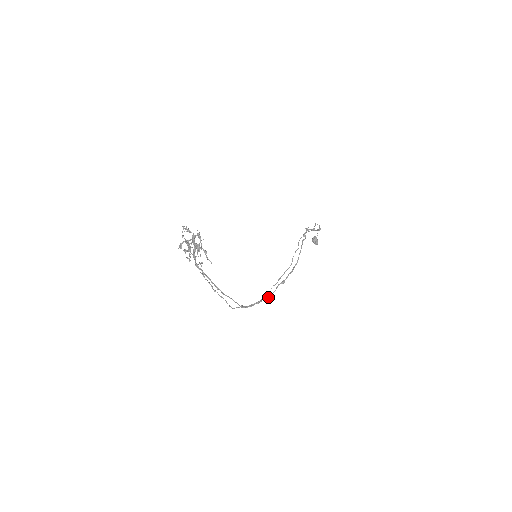
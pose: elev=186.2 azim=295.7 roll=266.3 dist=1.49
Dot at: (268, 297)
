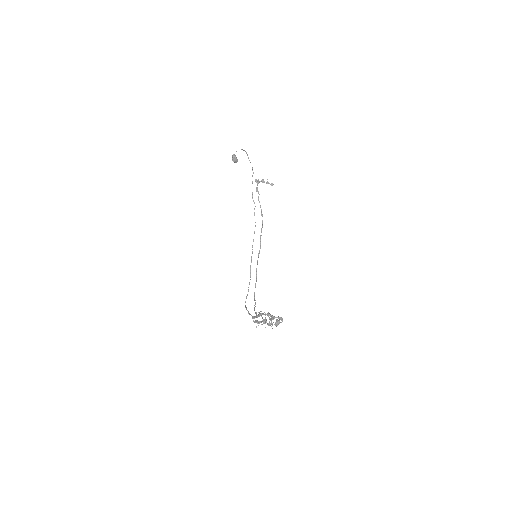
Dot at: (256, 275)
